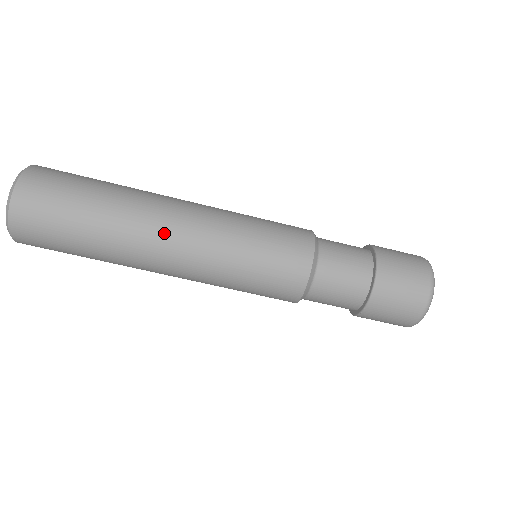
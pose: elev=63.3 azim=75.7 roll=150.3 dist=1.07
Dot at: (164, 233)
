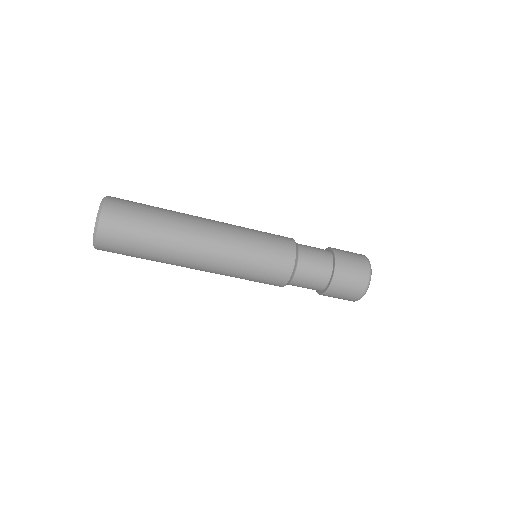
Dot at: (203, 226)
